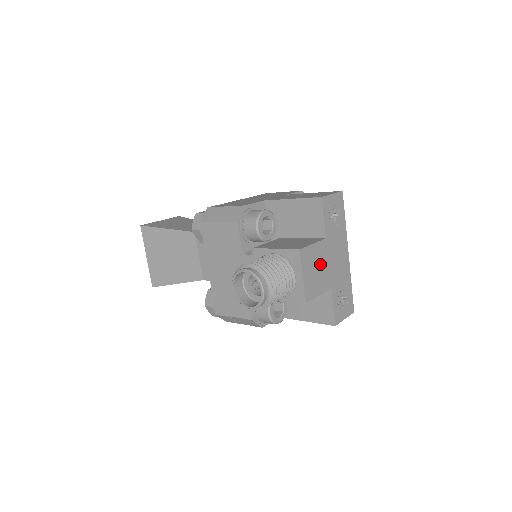
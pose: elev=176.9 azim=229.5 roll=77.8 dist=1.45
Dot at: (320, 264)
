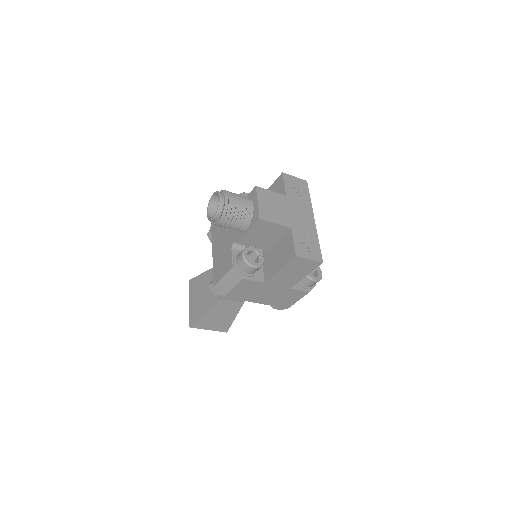
Dot at: (278, 206)
